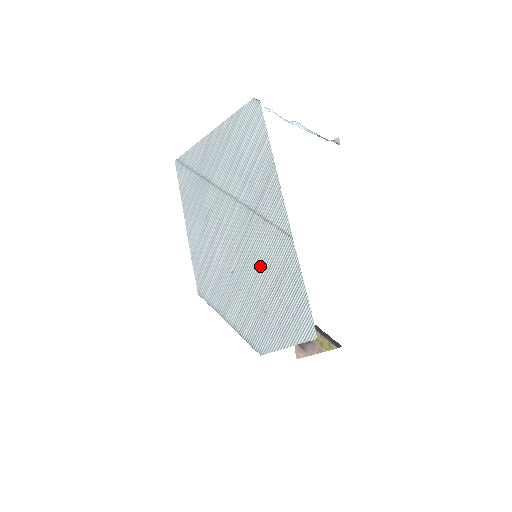
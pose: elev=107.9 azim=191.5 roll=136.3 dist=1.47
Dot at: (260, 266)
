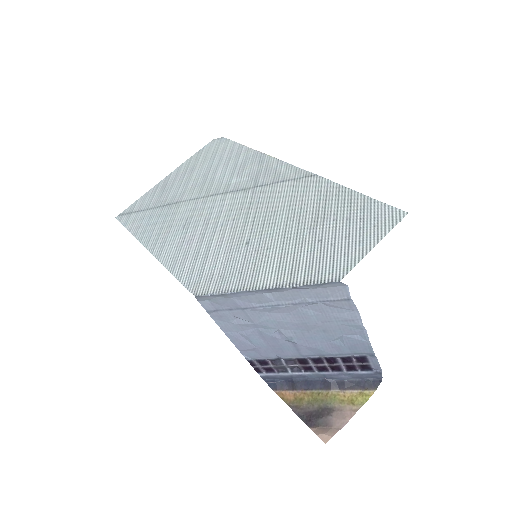
Dot at: (287, 214)
